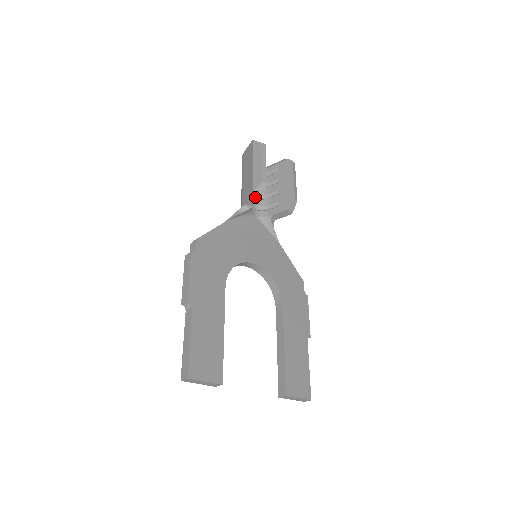
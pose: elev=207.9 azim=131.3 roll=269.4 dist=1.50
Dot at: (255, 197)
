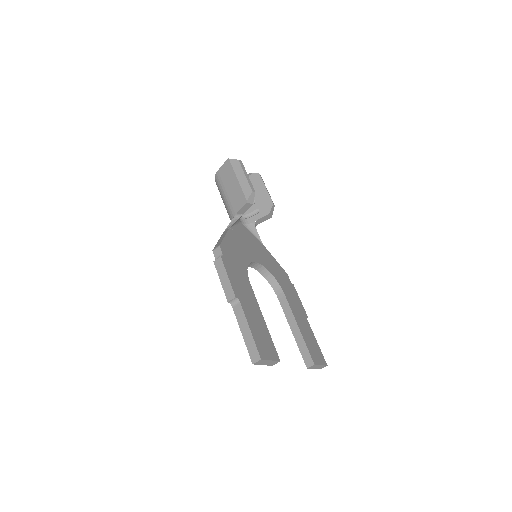
Dot at: (247, 205)
